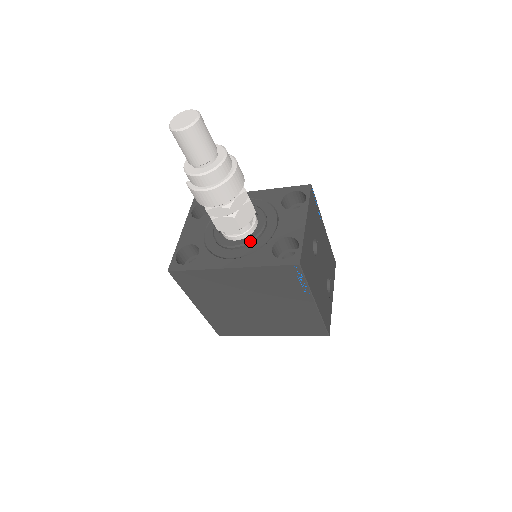
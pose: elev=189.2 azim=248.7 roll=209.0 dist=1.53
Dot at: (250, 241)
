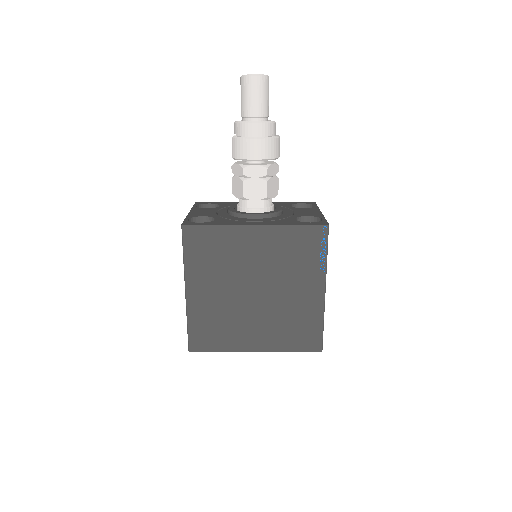
Dot at: (272, 214)
